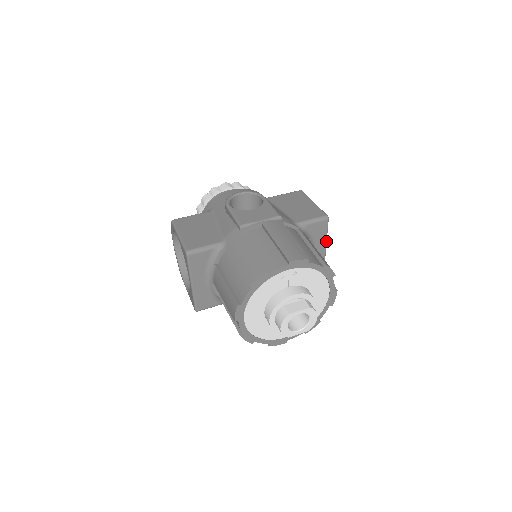
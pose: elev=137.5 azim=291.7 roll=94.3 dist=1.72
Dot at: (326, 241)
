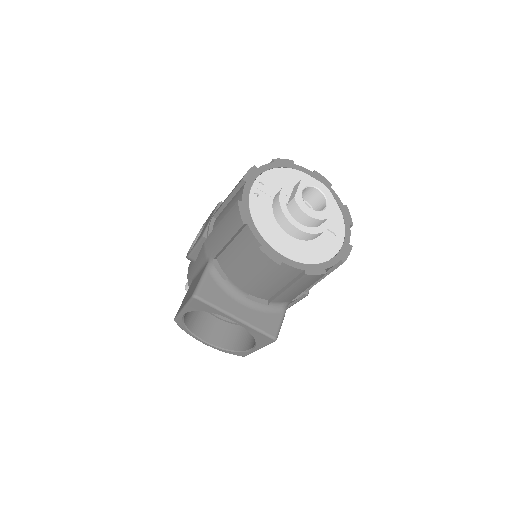
Dot at: occluded
